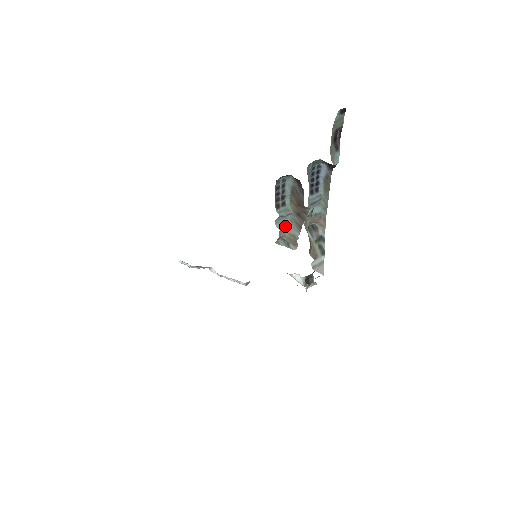
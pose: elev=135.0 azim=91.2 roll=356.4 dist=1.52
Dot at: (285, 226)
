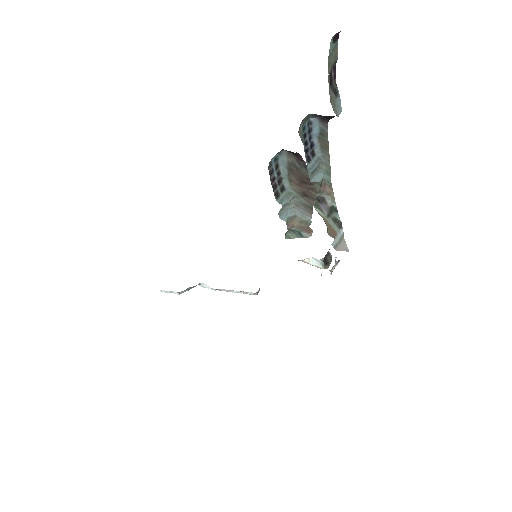
Dot at: (291, 214)
